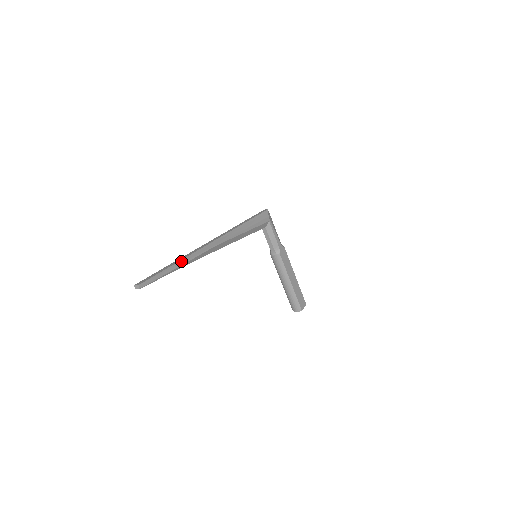
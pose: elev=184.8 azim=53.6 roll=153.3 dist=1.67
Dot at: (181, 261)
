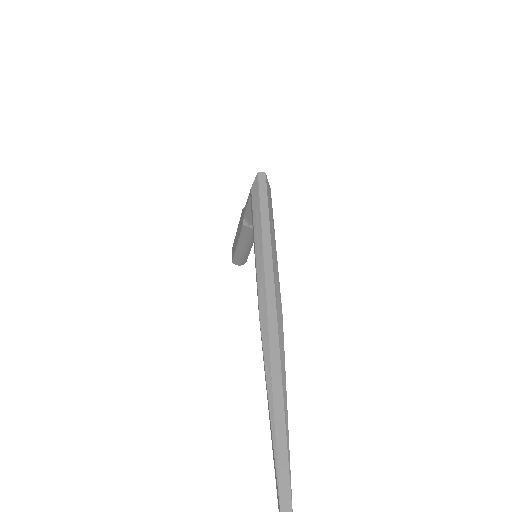
Dot at: (285, 401)
